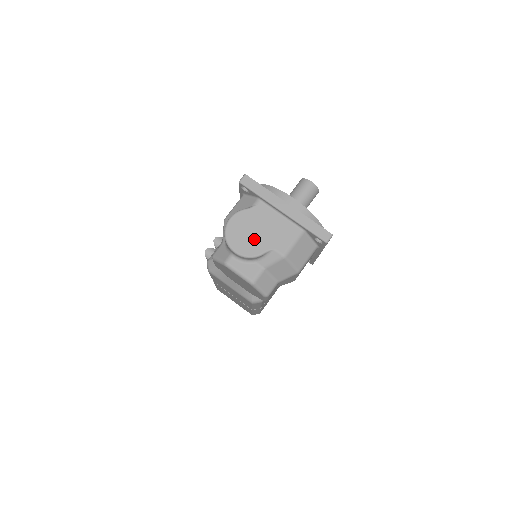
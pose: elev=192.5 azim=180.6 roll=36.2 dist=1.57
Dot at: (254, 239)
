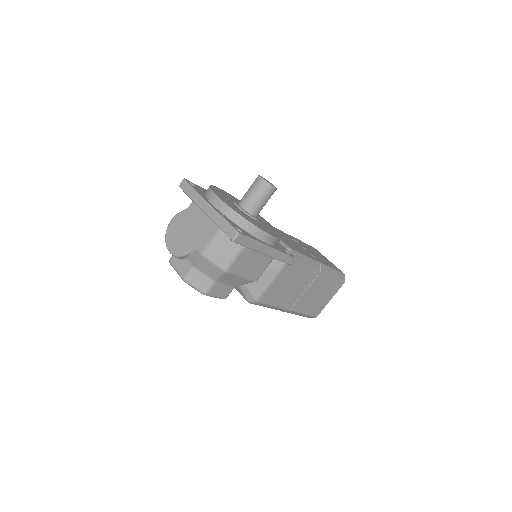
Dot at: (183, 239)
